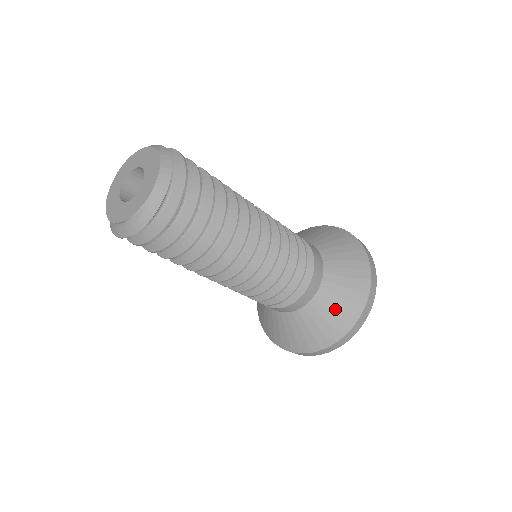
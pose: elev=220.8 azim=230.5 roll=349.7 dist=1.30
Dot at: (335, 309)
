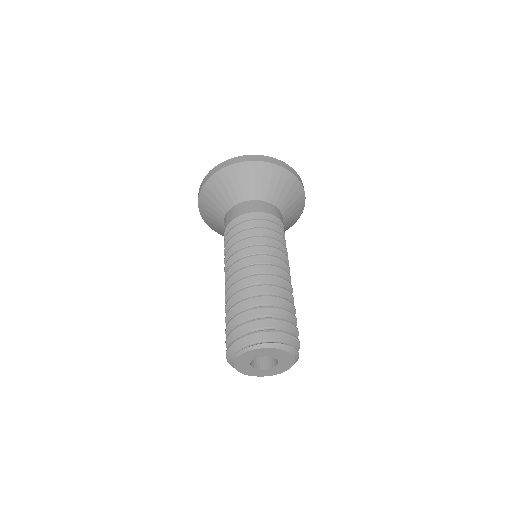
Dot at: occluded
